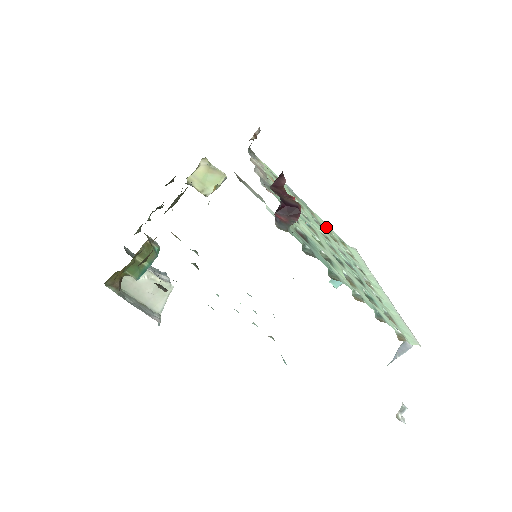
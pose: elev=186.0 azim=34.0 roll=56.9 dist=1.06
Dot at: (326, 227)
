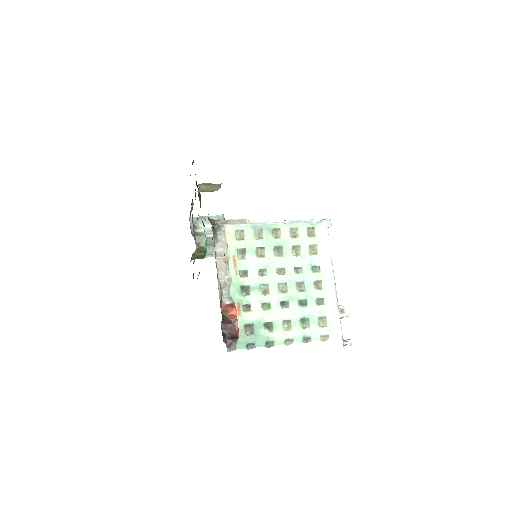
Dot at: (294, 229)
